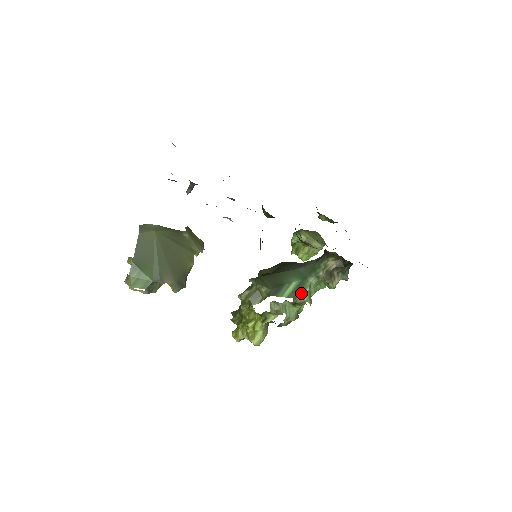
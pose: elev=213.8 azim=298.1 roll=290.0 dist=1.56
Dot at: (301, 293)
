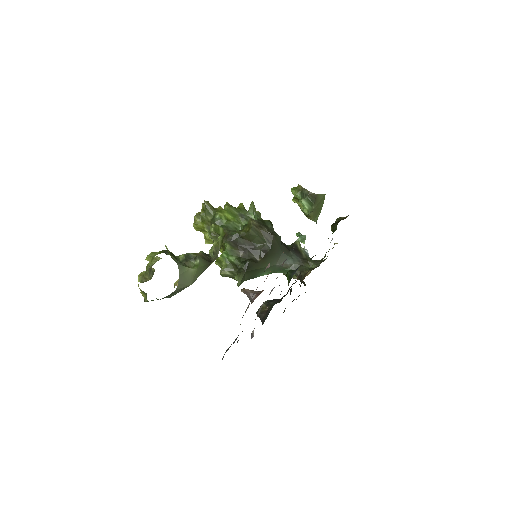
Dot at: occluded
